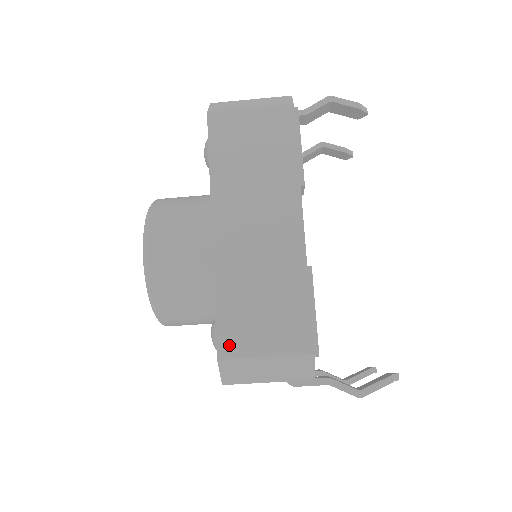
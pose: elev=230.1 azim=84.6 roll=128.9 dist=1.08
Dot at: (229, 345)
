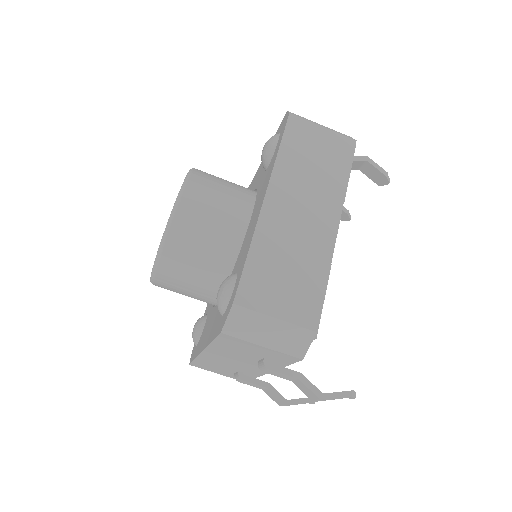
Dot at: (248, 296)
